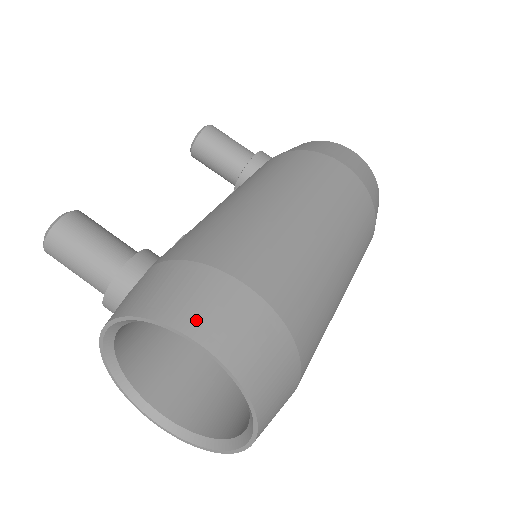
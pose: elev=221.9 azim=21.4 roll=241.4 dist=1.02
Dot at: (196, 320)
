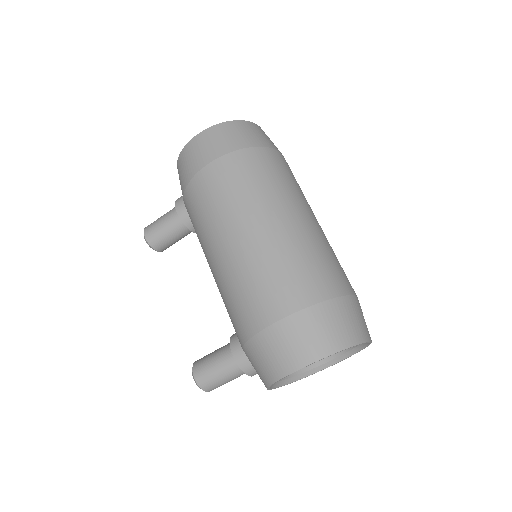
Dot at: (286, 363)
